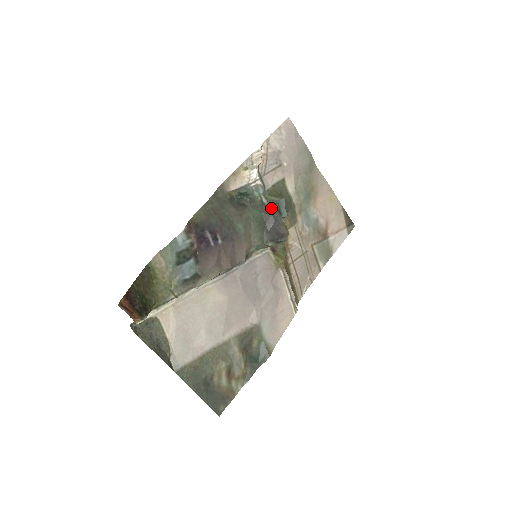
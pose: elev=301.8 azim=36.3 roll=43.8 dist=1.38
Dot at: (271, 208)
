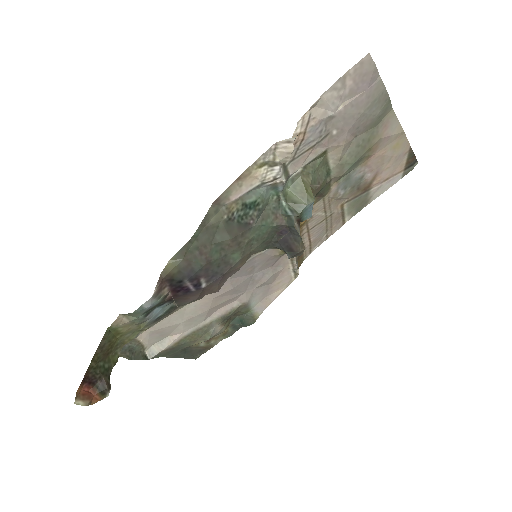
Dot at: (289, 217)
